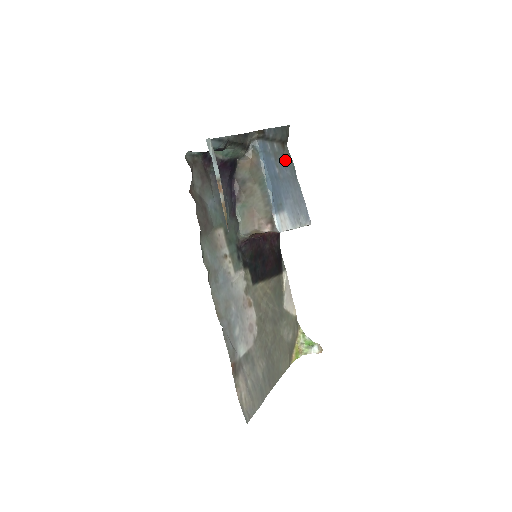
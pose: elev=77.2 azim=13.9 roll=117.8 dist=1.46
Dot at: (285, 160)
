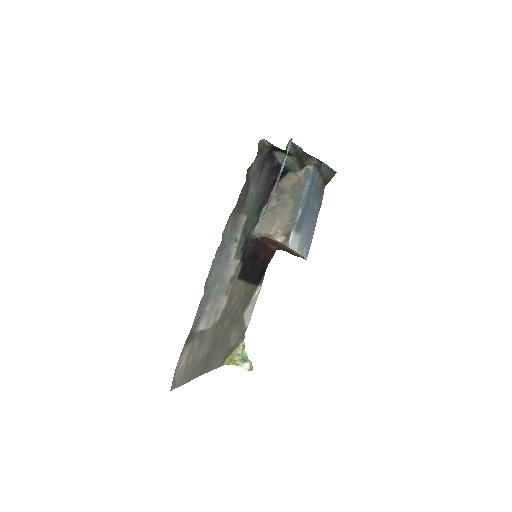
Dot at: (319, 196)
